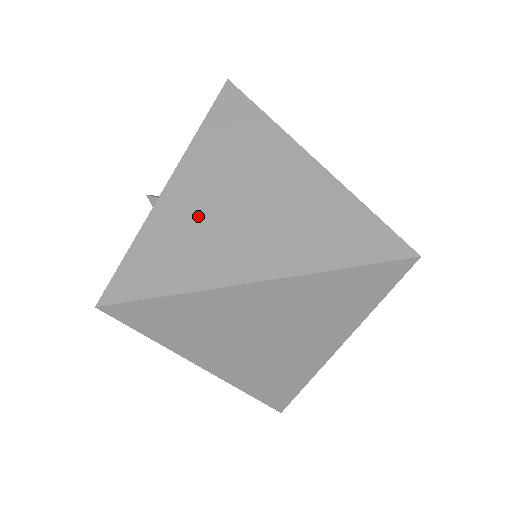
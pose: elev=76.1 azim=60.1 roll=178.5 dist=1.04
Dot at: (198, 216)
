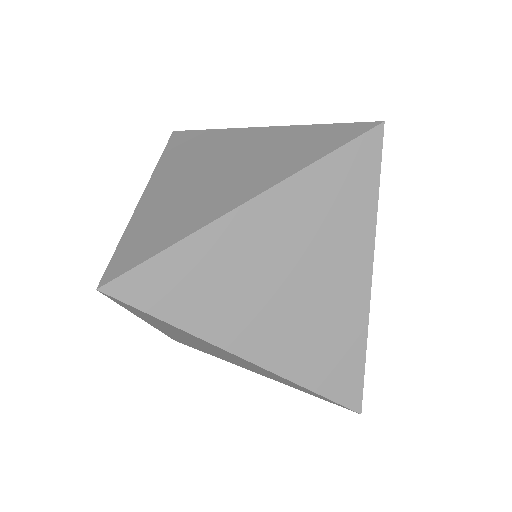
Dot at: (189, 342)
